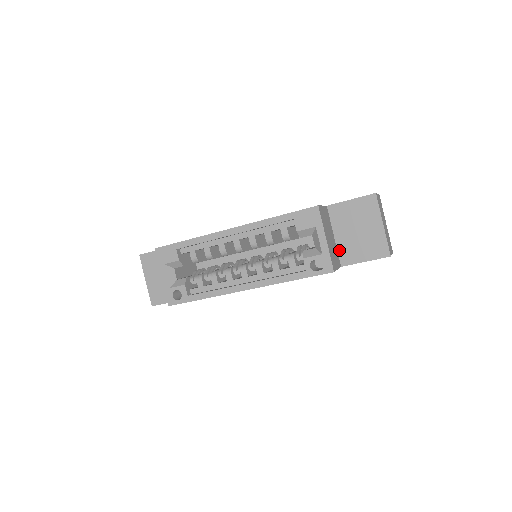
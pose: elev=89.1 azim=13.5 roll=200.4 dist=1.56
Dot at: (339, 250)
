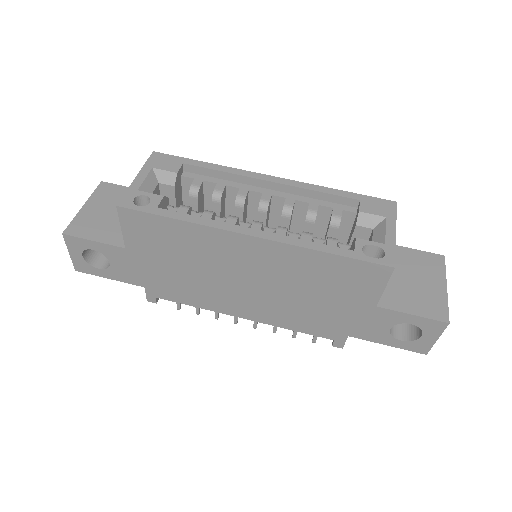
Dot at: occluded
